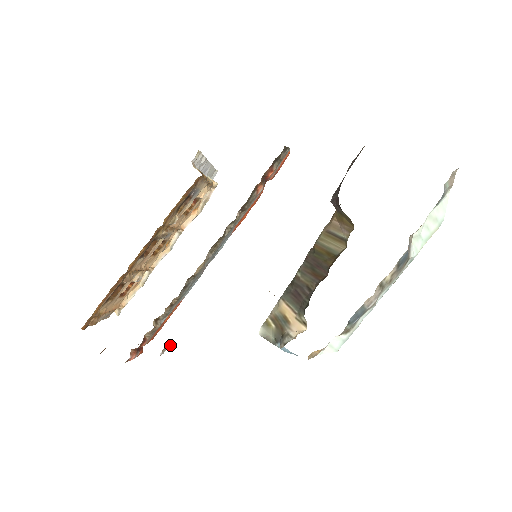
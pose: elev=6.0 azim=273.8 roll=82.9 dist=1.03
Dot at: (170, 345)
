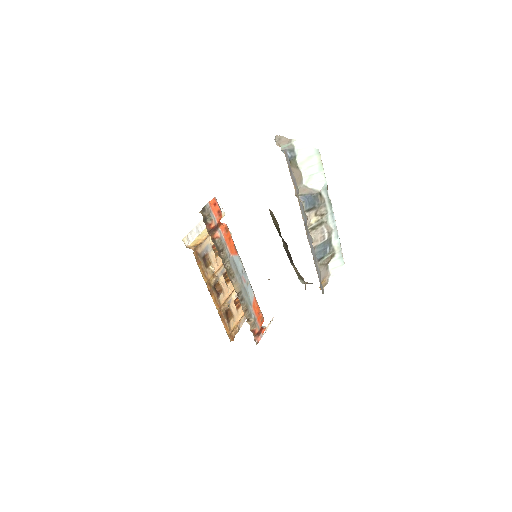
Dot at: occluded
